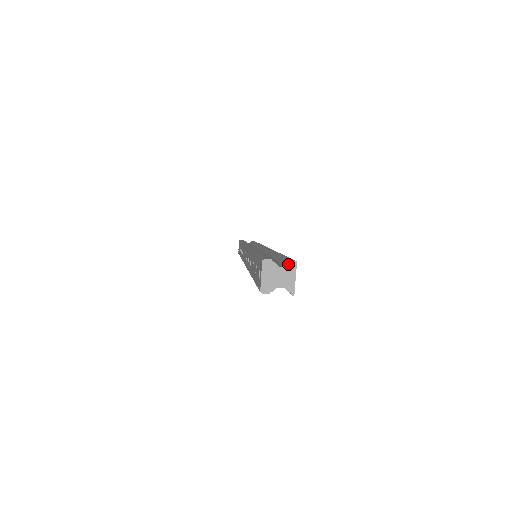
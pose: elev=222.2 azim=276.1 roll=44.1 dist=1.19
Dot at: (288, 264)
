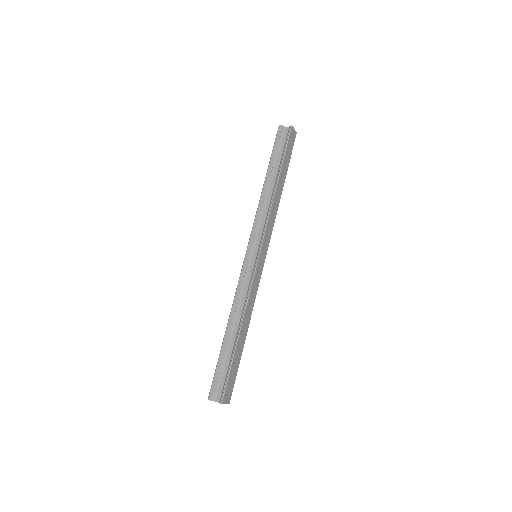
Dot at: (220, 400)
